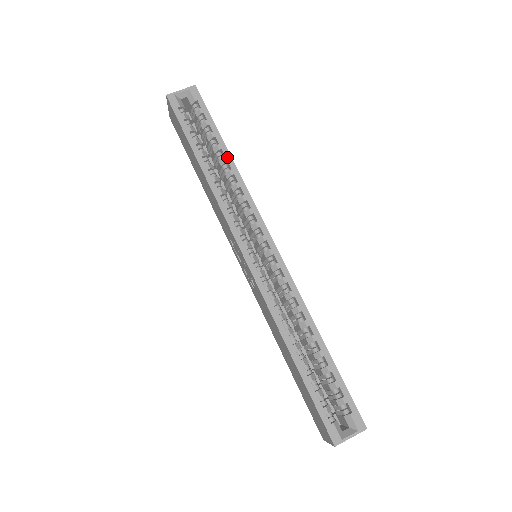
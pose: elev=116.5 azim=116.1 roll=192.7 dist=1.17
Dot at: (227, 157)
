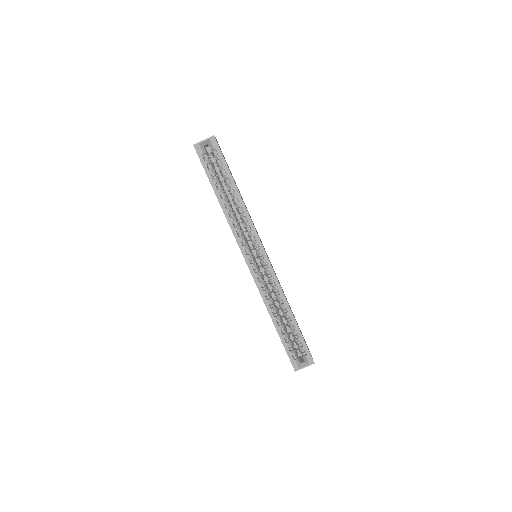
Dot at: (237, 194)
